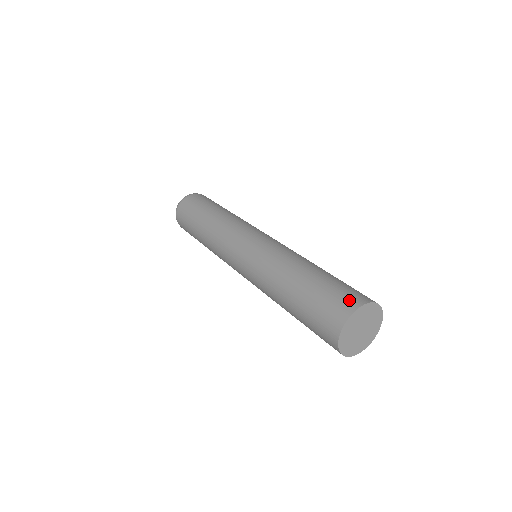
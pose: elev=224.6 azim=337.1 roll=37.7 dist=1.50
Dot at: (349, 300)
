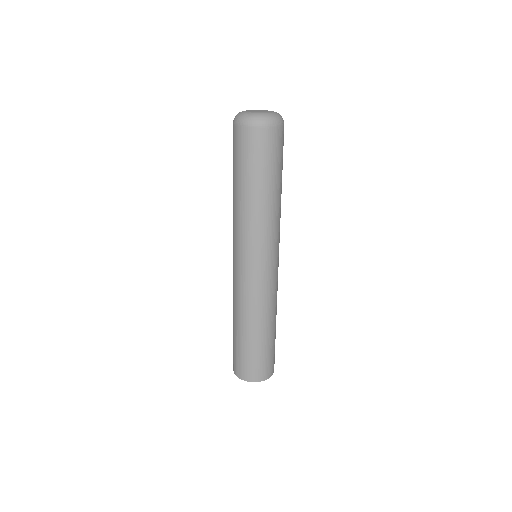
Dot at: (234, 366)
